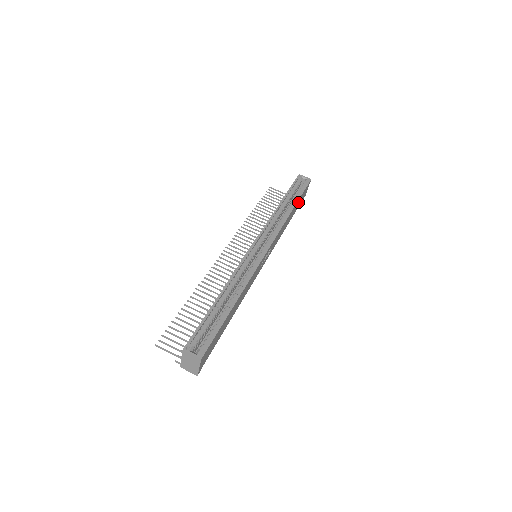
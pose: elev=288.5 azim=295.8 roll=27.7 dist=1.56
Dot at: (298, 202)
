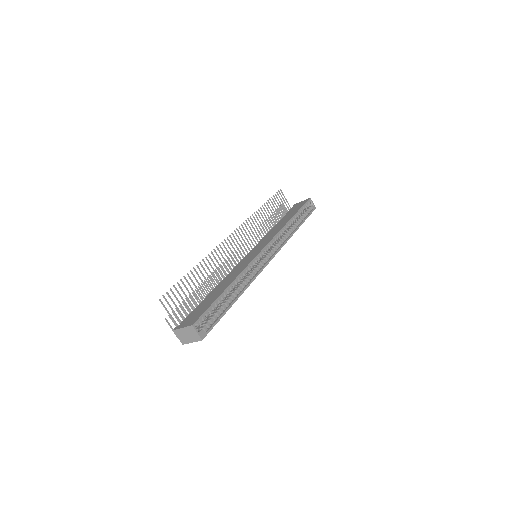
Dot at: occluded
